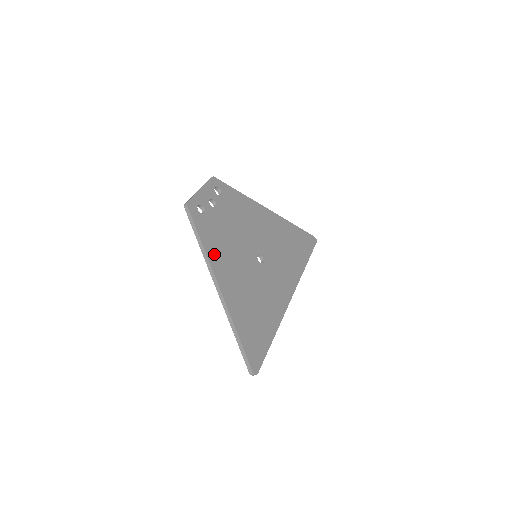
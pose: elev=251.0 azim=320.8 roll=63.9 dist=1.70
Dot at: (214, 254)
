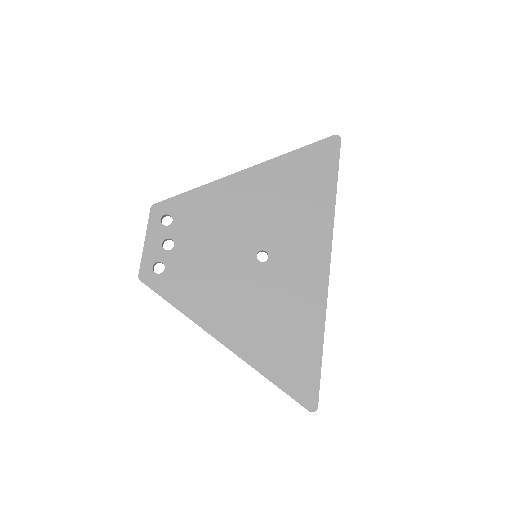
Dot at: (200, 310)
